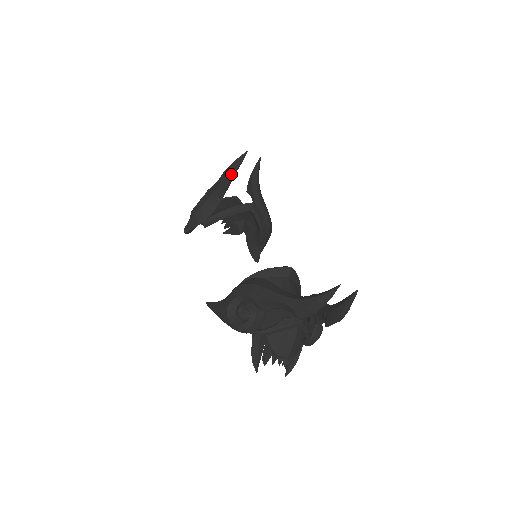
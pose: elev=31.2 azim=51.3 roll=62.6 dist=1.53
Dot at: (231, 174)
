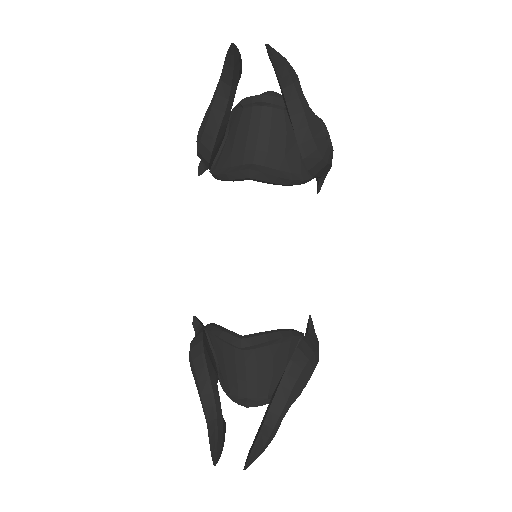
Dot at: (226, 85)
